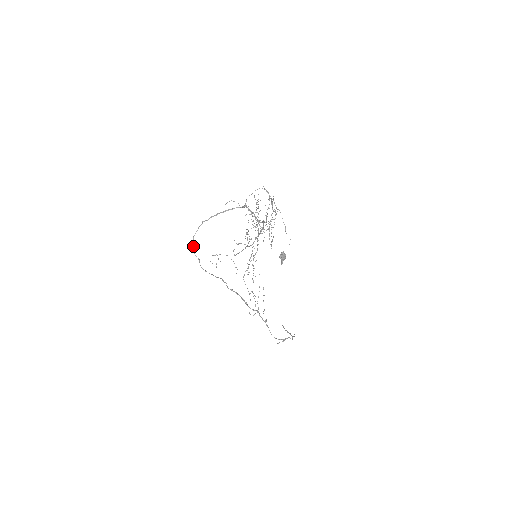
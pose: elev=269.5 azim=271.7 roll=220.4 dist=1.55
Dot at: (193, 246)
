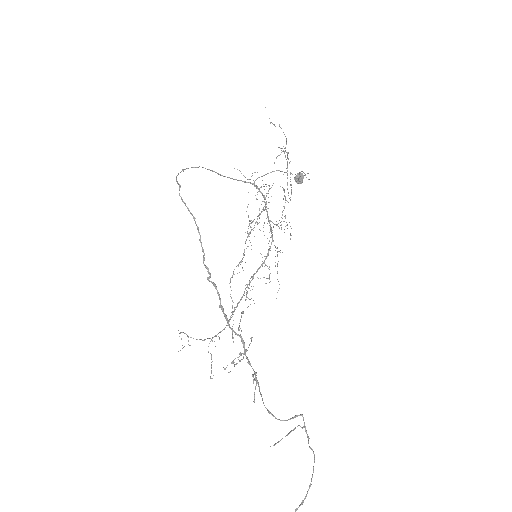
Dot at: occluded
